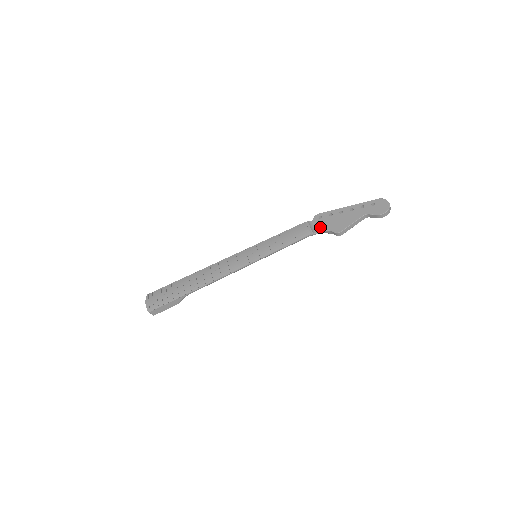
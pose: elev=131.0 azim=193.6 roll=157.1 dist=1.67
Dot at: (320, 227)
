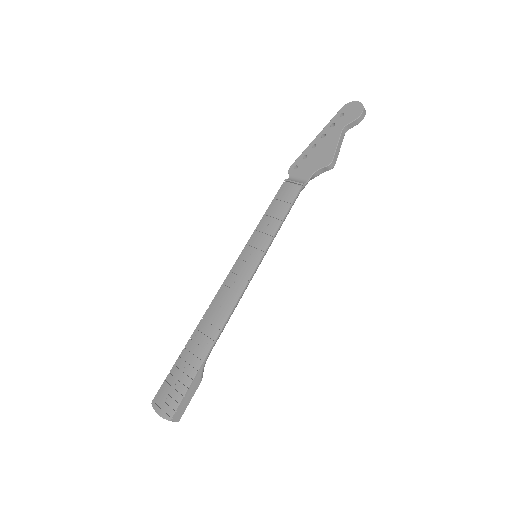
Dot at: (304, 175)
